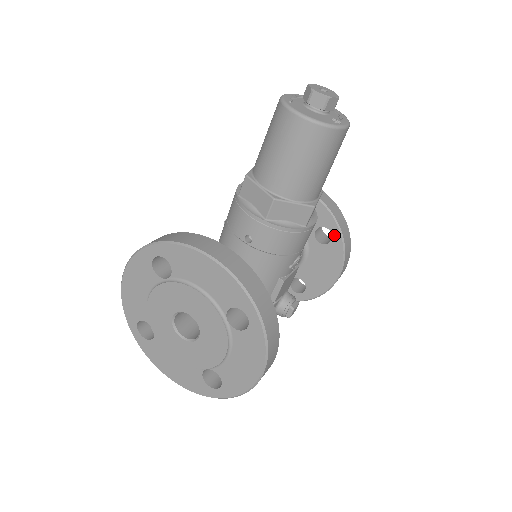
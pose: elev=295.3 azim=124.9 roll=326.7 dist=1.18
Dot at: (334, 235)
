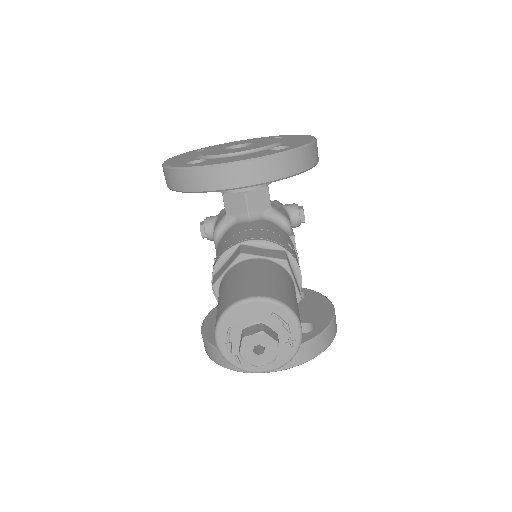
Dot at: occluded
